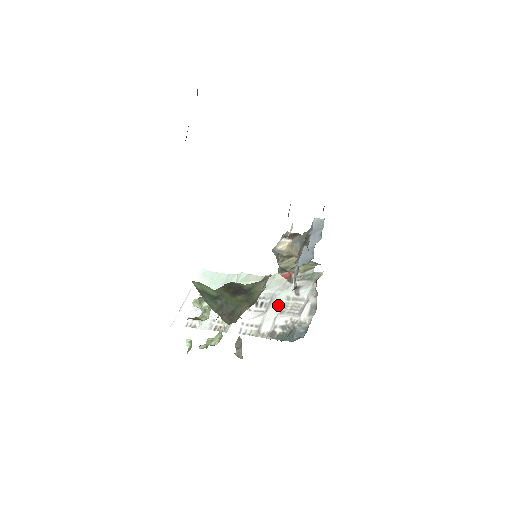
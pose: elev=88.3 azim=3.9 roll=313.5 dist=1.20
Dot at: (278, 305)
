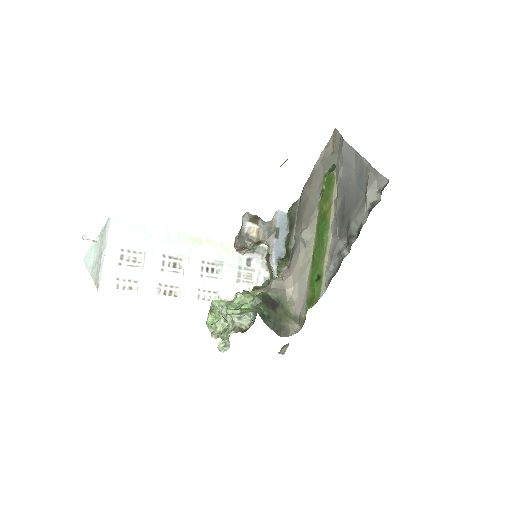
Dot at: (233, 274)
